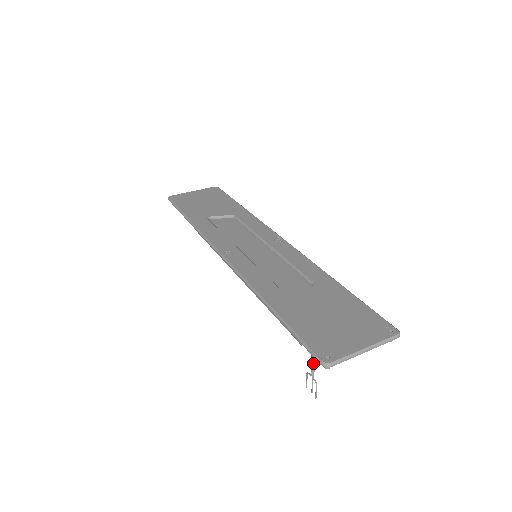
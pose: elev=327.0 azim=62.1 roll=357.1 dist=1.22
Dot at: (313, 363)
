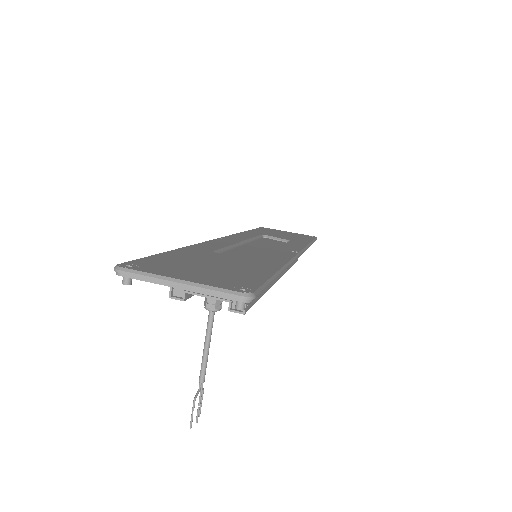
Dot at: (202, 364)
